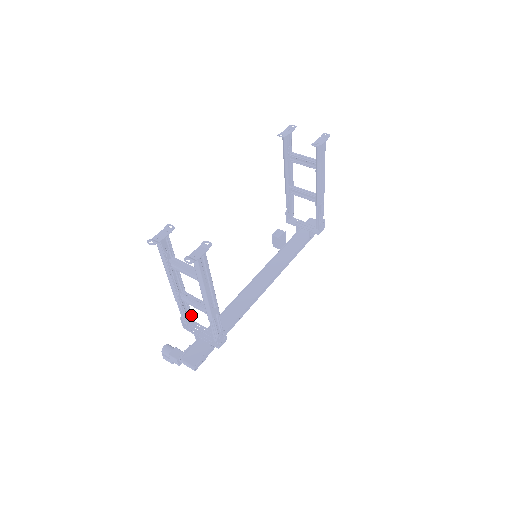
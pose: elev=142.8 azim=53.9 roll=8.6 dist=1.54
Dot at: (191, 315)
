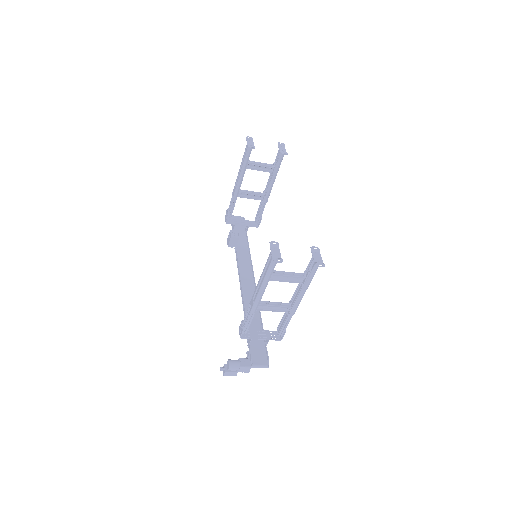
Dot at: occluded
